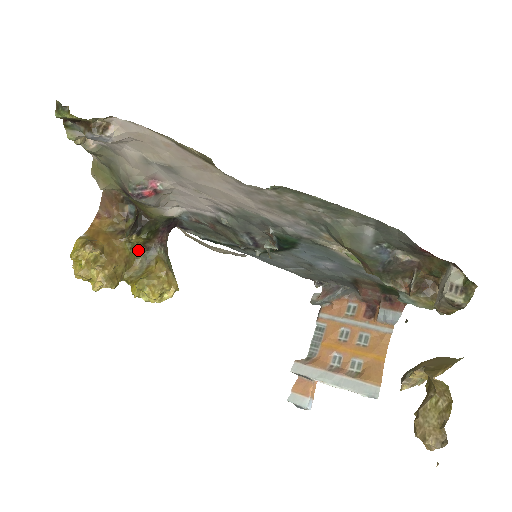
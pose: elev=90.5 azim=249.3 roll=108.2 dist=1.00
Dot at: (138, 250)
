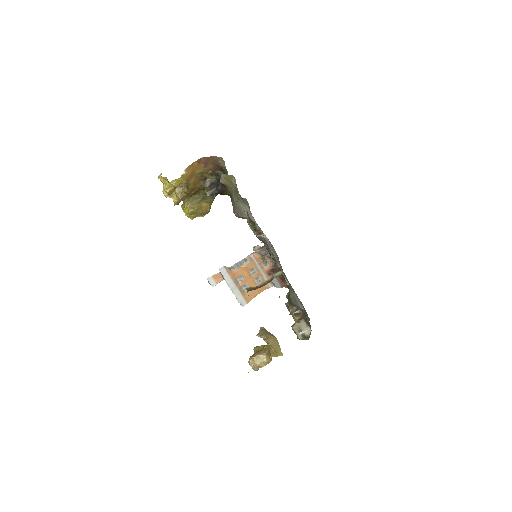
Dot at: (204, 191)
